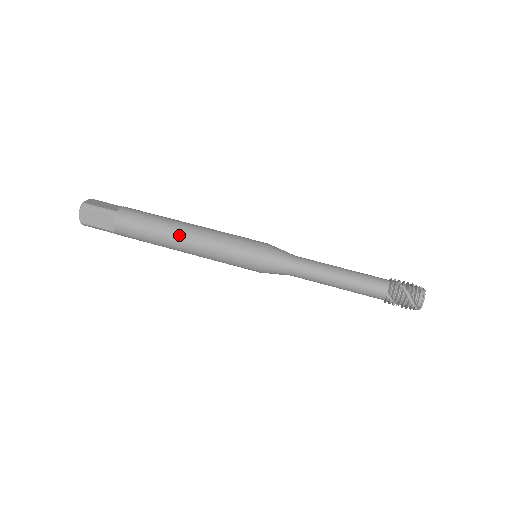
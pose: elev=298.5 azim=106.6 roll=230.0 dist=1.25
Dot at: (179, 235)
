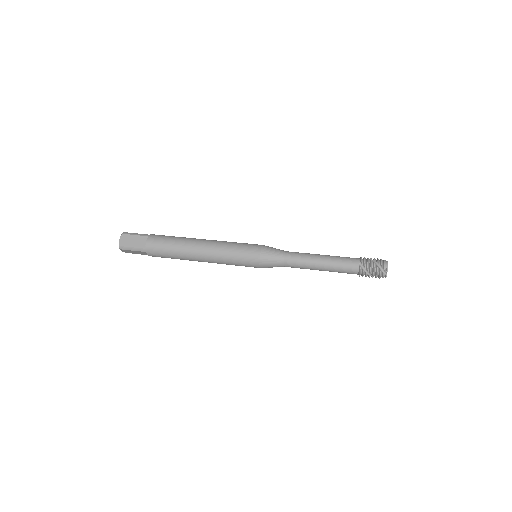
Dot at: (197, 242)
